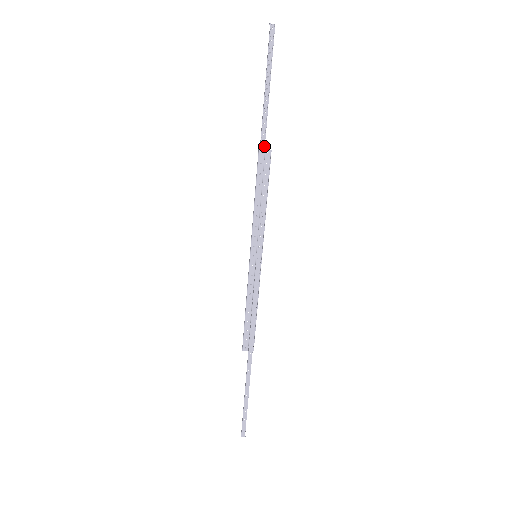
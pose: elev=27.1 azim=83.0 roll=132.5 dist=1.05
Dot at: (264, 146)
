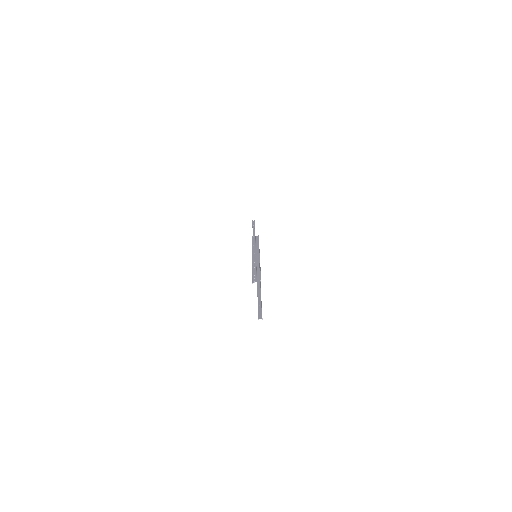
Dot at: occluded
